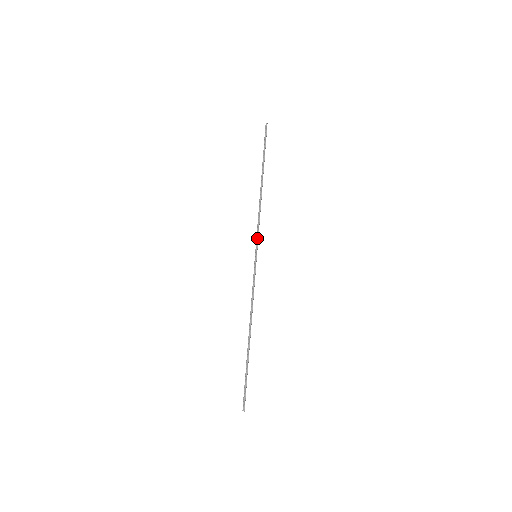
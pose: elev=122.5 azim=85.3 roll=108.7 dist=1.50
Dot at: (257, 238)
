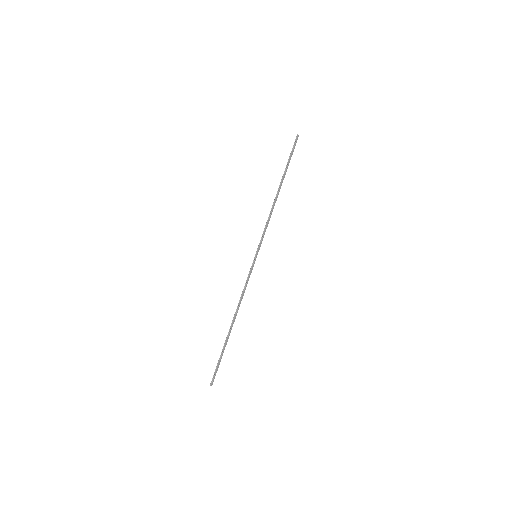
Dot at: (261, 240)
